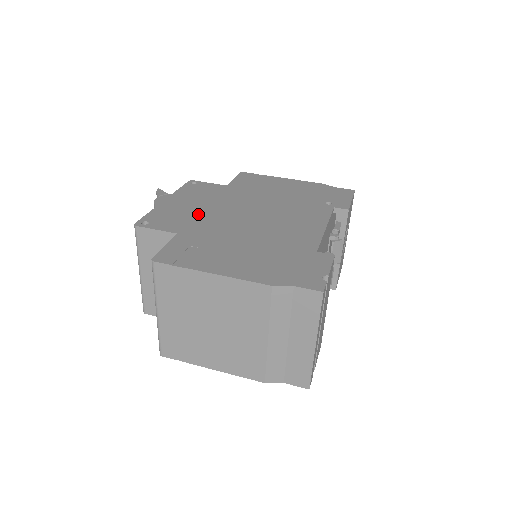
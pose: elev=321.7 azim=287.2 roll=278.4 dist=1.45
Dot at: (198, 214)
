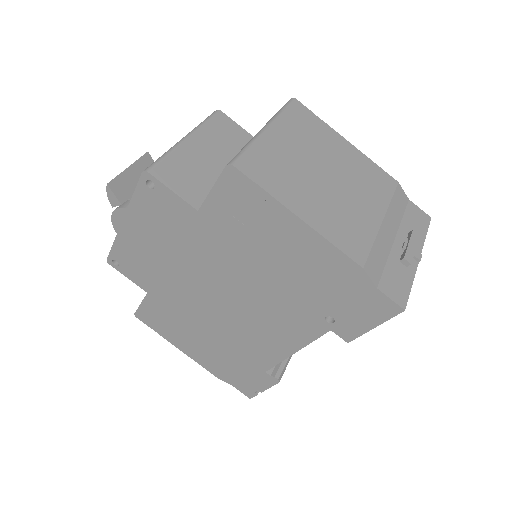
Dot at: (162, 270)
